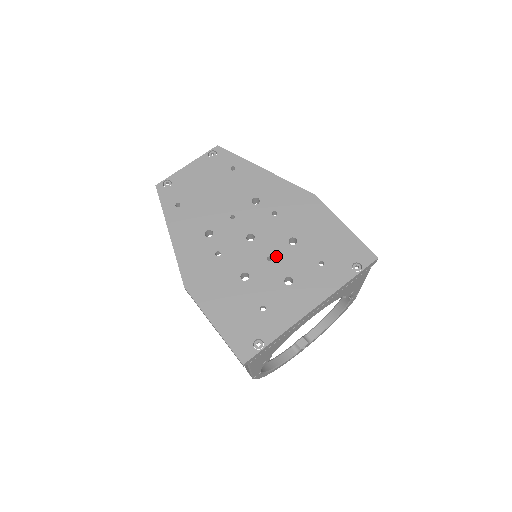
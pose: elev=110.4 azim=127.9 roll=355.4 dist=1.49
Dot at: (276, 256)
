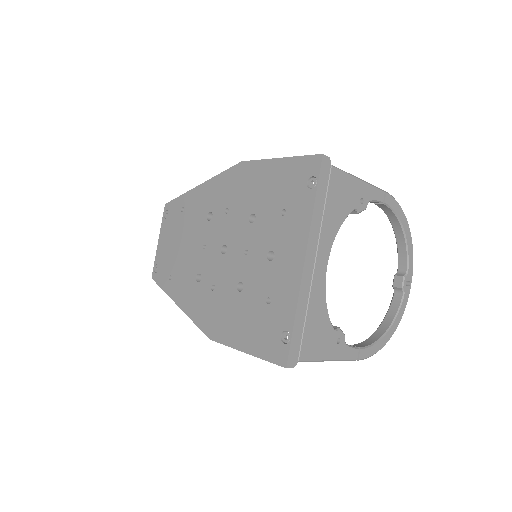
Dot at: (249, 245)
